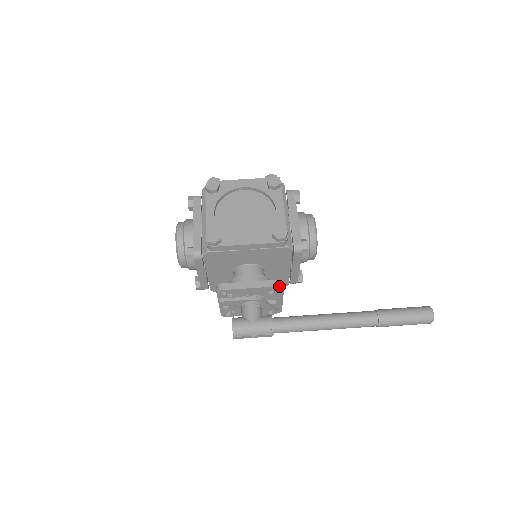
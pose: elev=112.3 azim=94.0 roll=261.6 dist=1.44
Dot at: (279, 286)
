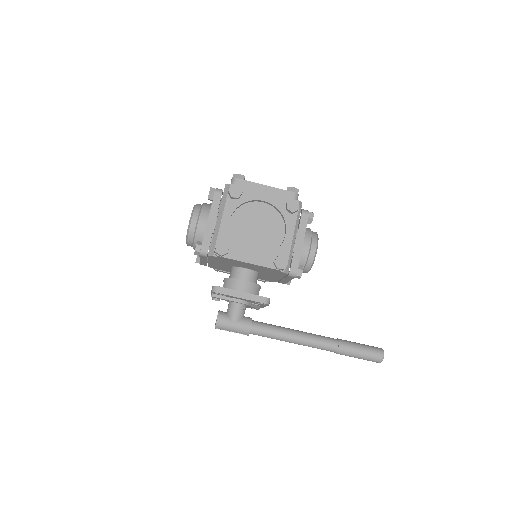
Dot at: (265, 303)
